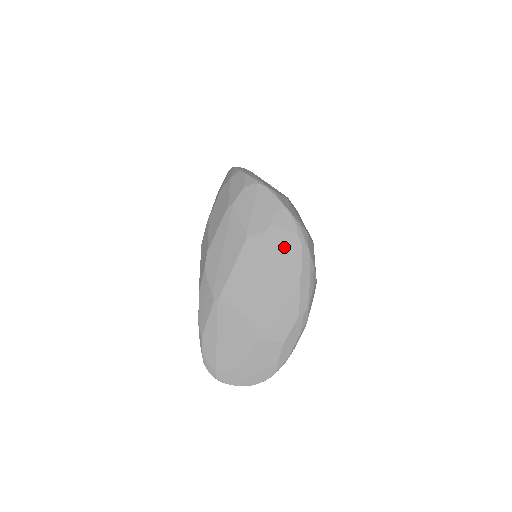
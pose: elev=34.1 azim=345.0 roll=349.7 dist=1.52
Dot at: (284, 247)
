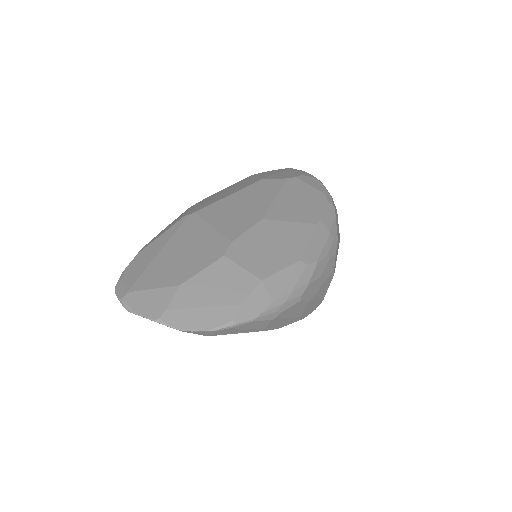
Dot at: (304, 196)
